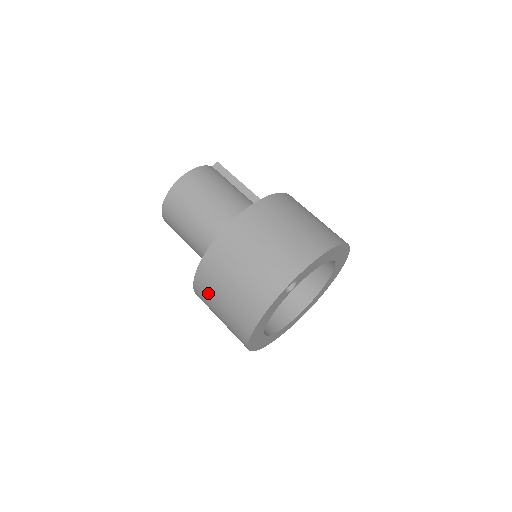
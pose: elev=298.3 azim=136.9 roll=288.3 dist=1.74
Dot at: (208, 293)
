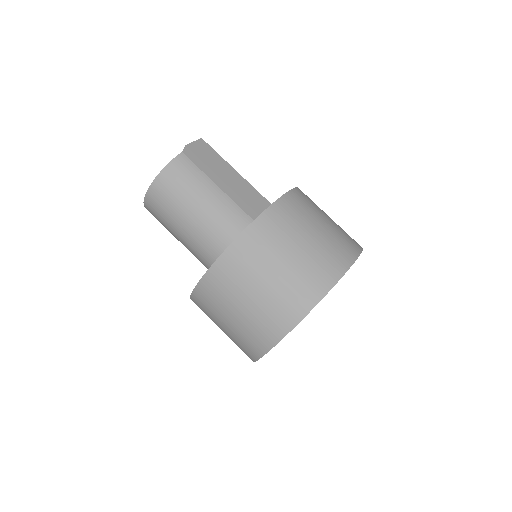
Dot at: occluded
